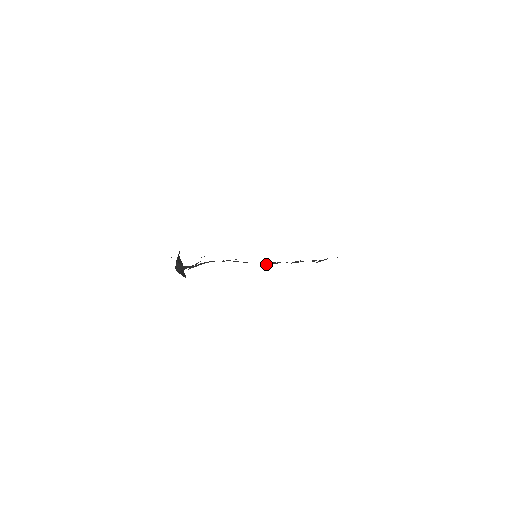
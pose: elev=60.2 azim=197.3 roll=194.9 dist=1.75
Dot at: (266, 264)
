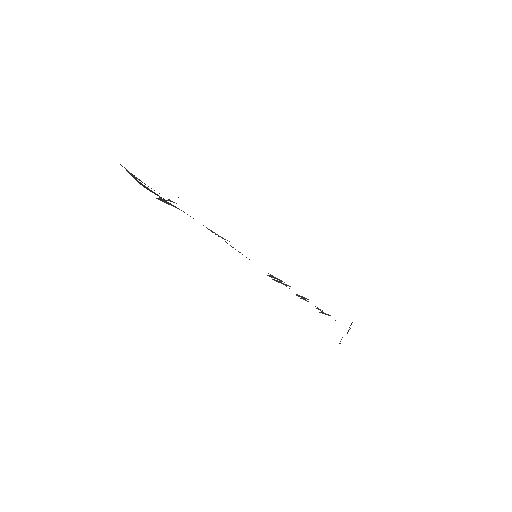
Dot at: (270, 275)
